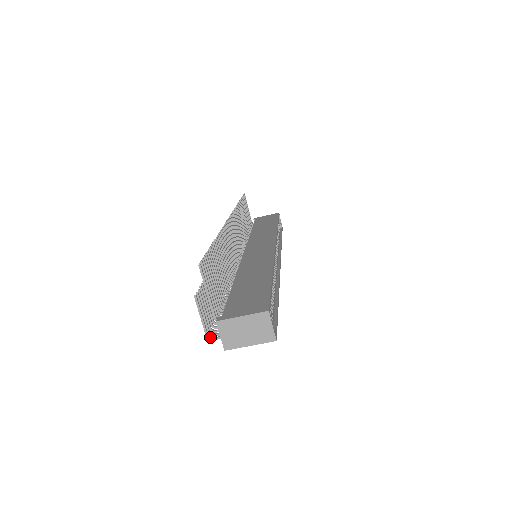
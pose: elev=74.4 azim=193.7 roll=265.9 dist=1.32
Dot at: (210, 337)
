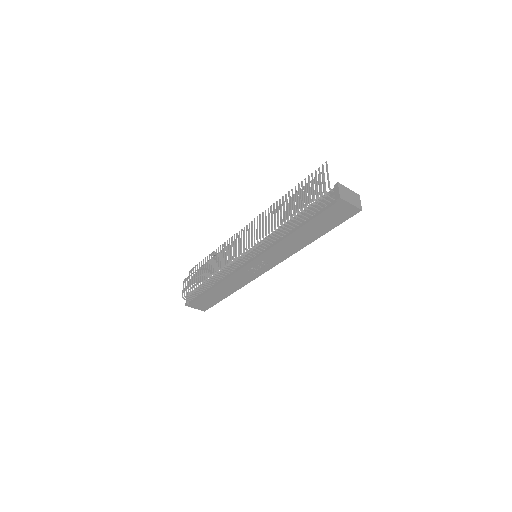
Dot at: (325, 194)
